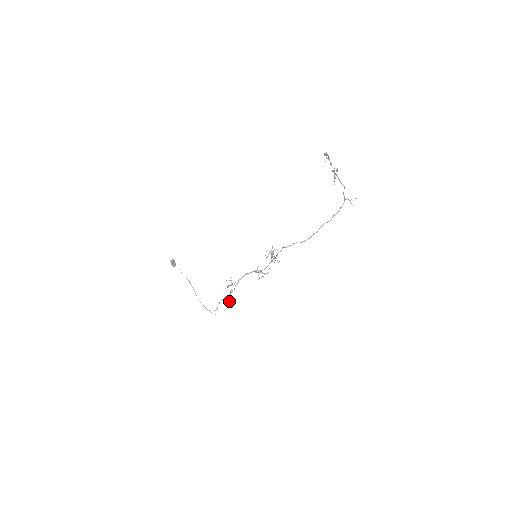
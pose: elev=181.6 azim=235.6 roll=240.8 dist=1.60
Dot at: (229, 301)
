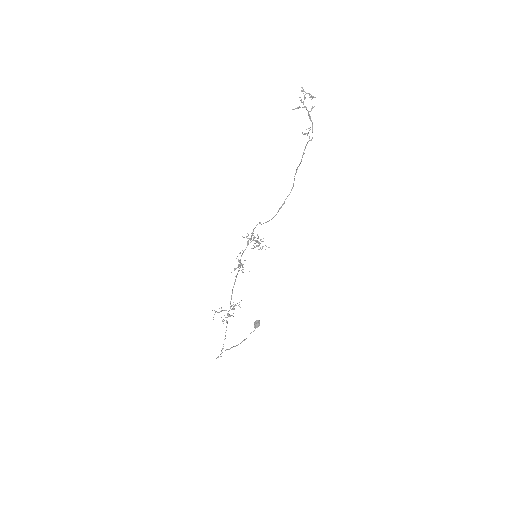
Dot at: occluded
